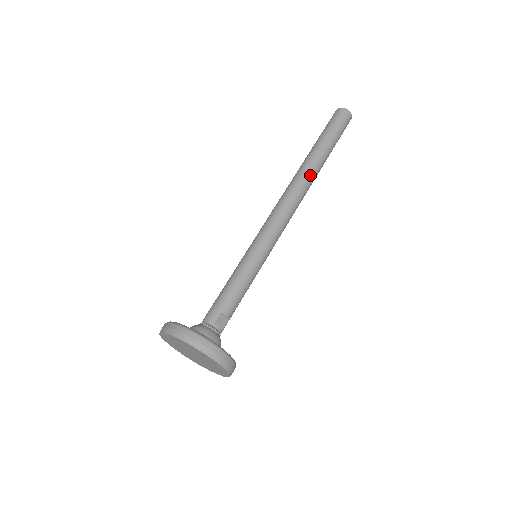
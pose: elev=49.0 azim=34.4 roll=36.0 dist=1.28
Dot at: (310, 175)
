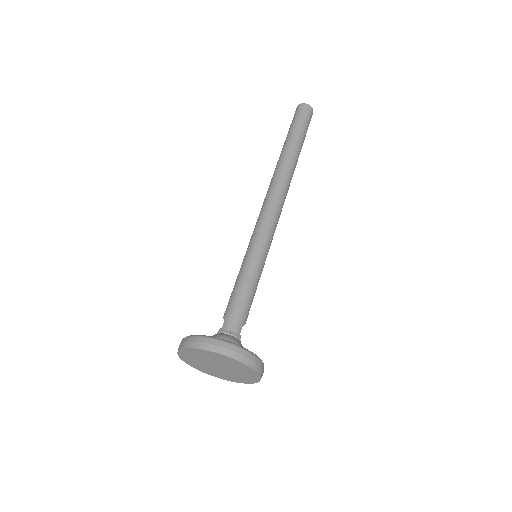
Dot at: occluded
